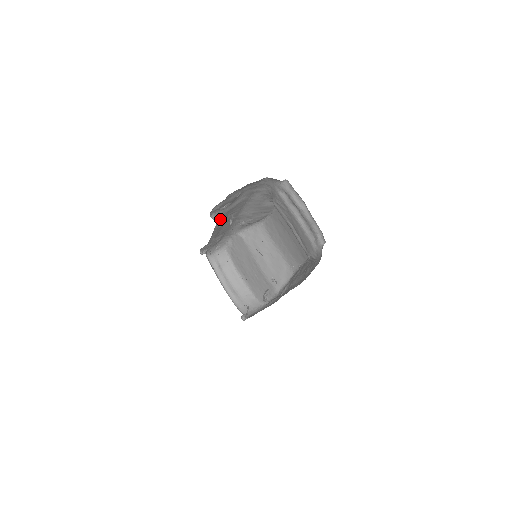
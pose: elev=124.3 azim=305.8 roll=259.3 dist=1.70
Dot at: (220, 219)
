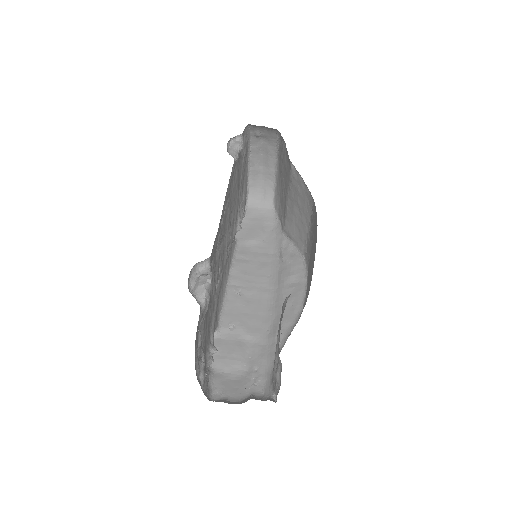
Dot at: occluded
